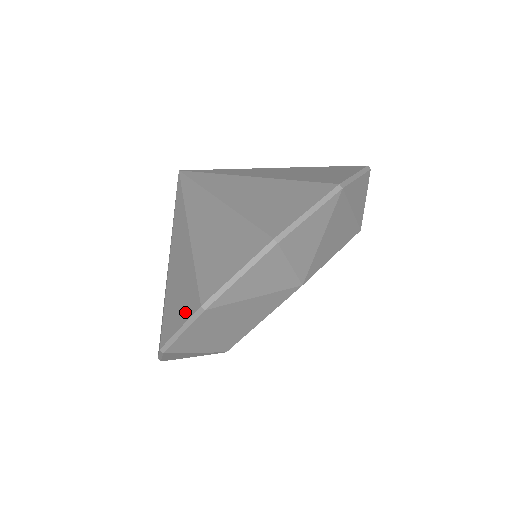
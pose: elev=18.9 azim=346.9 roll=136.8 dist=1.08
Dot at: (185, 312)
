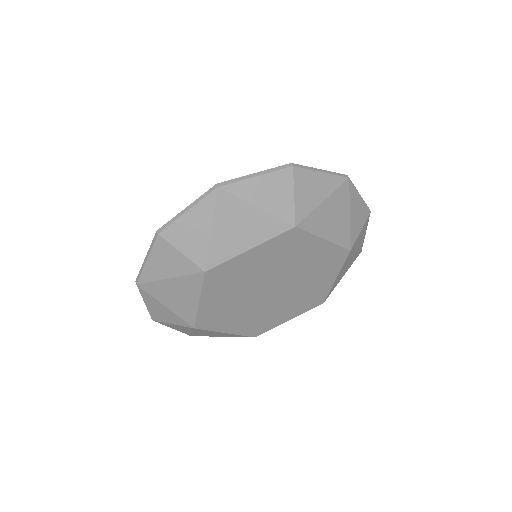
Dot at: occluded
